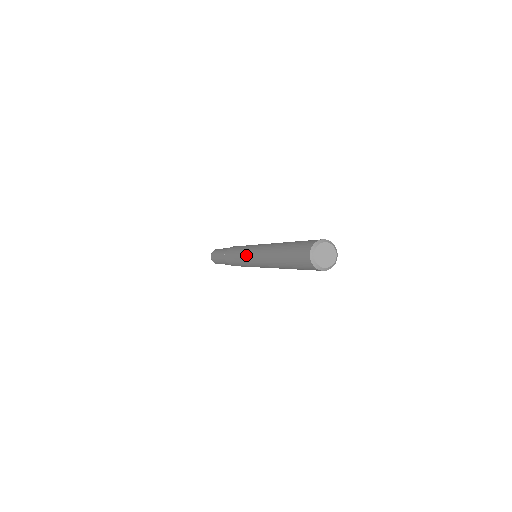
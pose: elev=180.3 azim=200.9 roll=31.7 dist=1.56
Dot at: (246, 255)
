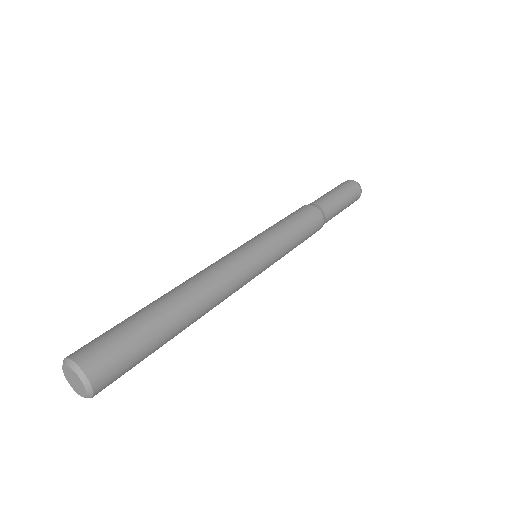
Dot at: occluded
